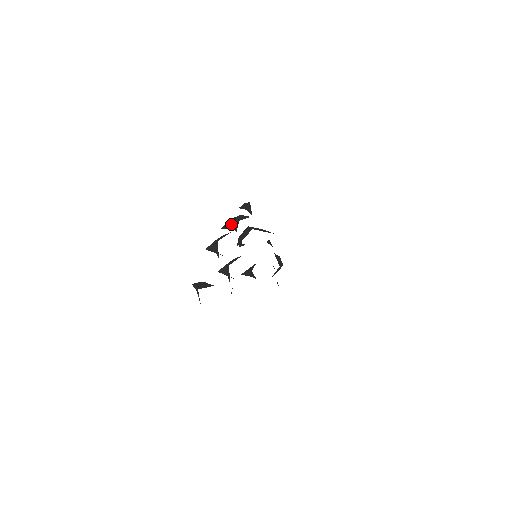
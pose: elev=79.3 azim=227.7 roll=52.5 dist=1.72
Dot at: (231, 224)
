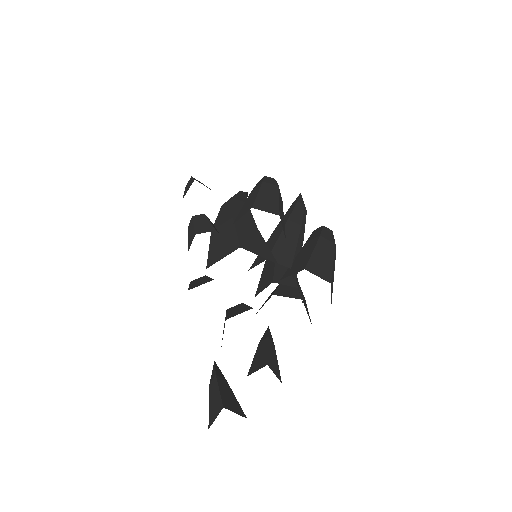
Dot at: occluded
